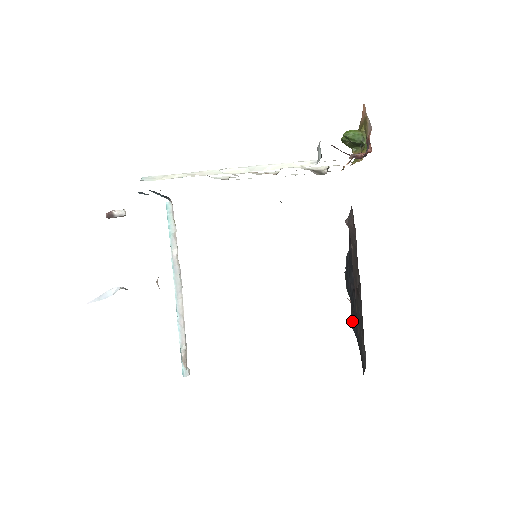
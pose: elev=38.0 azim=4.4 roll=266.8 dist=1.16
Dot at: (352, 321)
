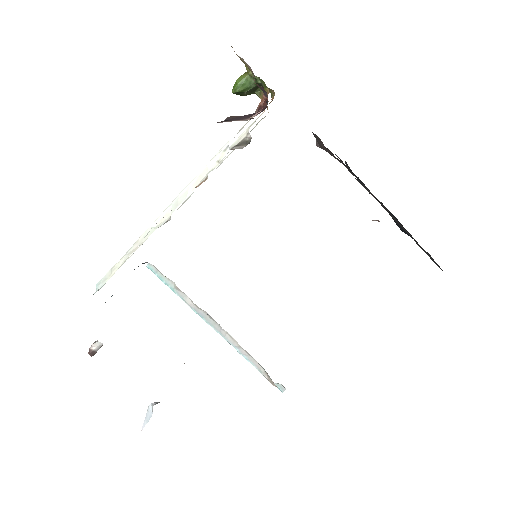
Dot at: (397, 225)
